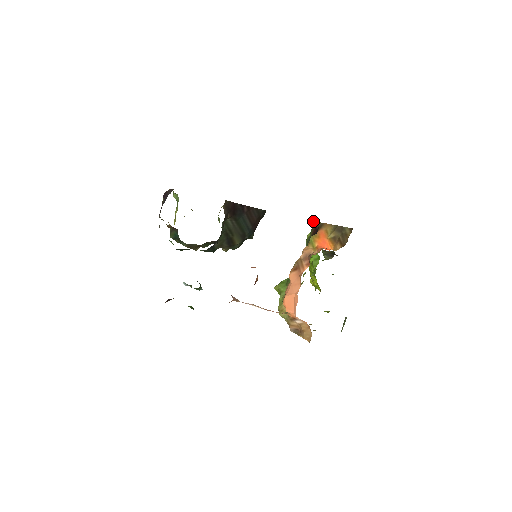
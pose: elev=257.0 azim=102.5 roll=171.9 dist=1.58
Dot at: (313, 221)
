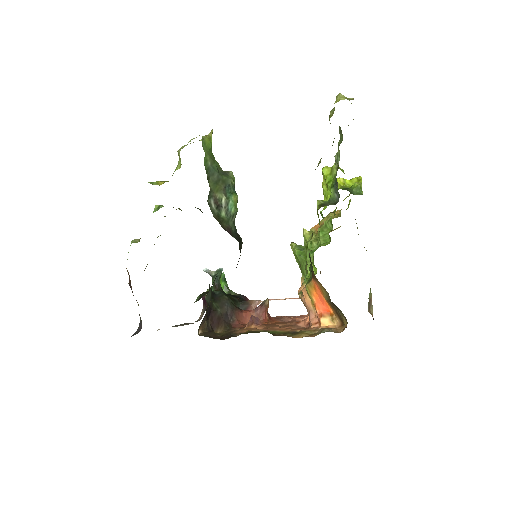
Dot at: occluded
